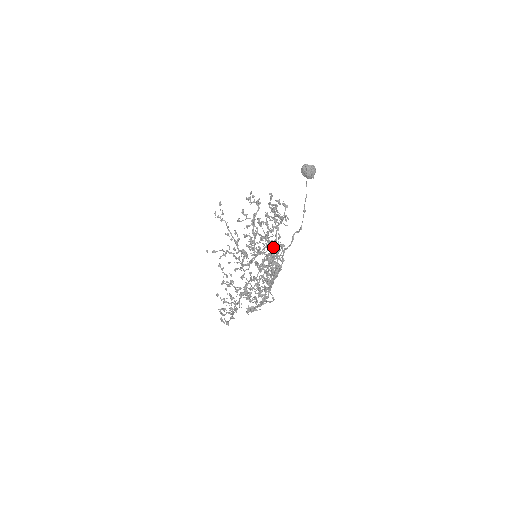
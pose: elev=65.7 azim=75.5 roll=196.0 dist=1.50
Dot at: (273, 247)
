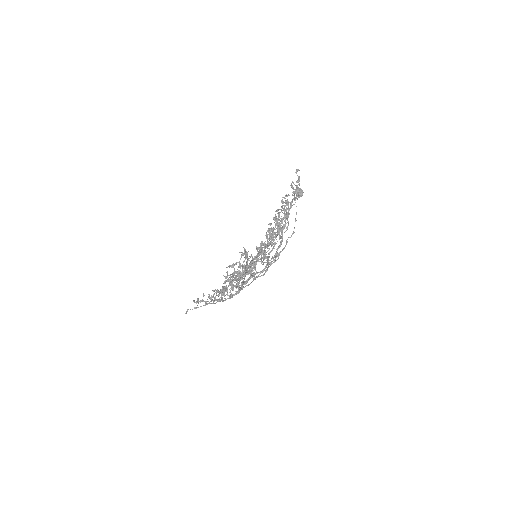
Dot at: (273, 243)
